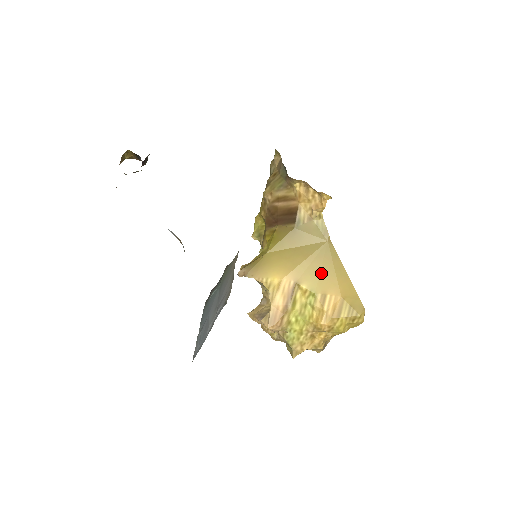
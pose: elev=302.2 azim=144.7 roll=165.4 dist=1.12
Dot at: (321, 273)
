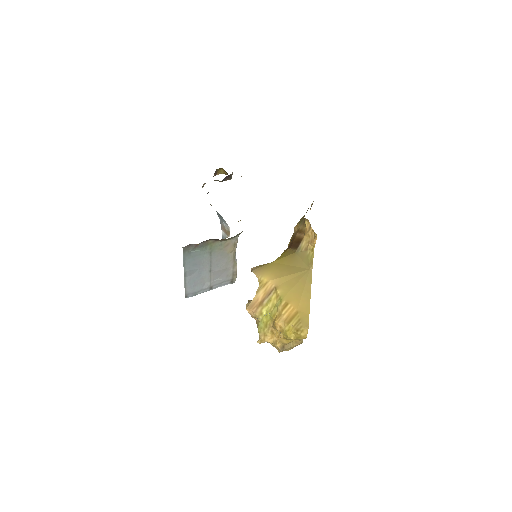
Dot at: (293, 288)
